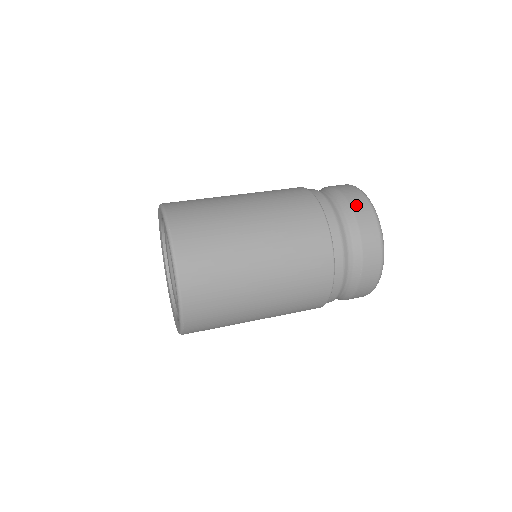
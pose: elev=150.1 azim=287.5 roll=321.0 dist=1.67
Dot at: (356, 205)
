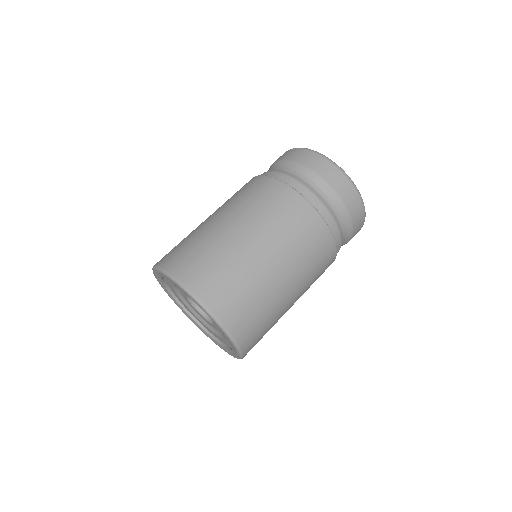
Dot at: (352, 208)
